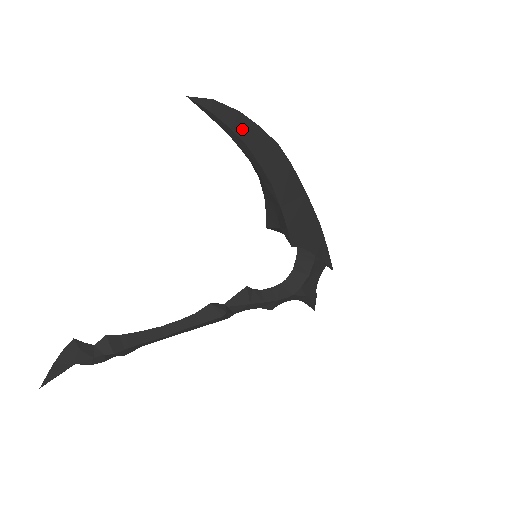
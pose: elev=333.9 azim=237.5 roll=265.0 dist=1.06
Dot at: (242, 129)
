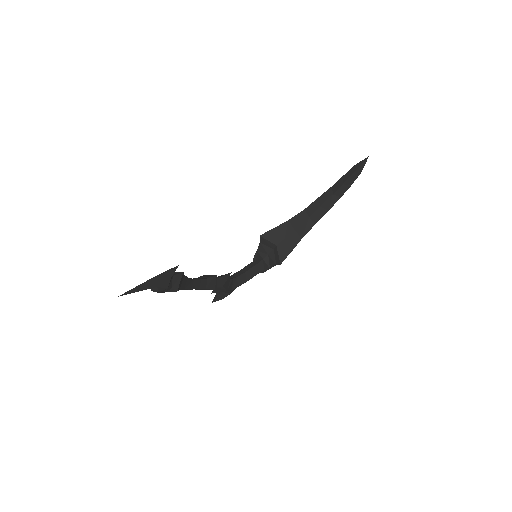
Dot at: occluded
